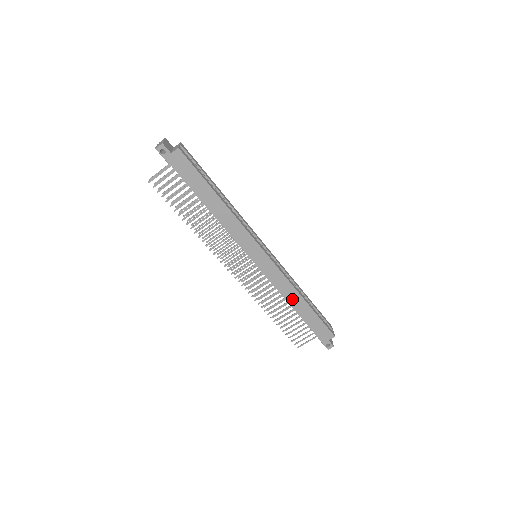
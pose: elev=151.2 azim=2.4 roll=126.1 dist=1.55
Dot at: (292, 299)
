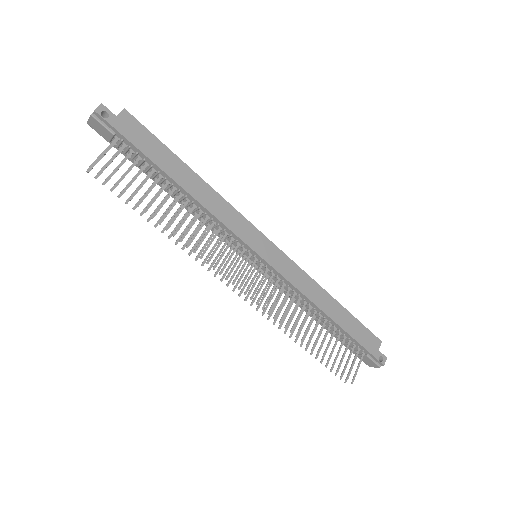
Dot at: (320, 301)
